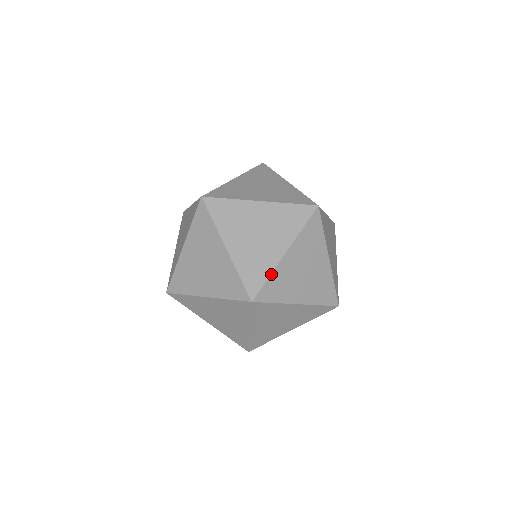
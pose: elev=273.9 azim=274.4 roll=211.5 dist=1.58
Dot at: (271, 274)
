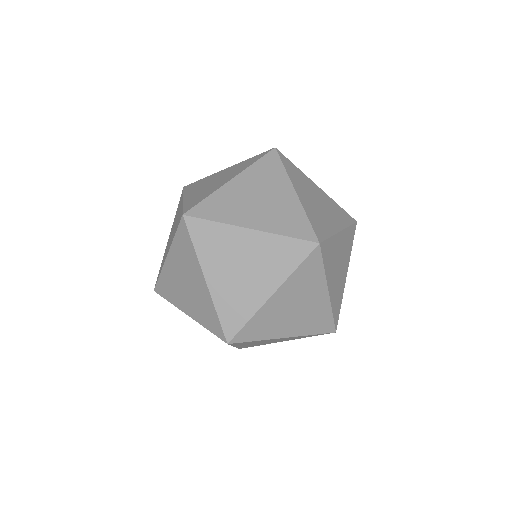
Dot at: (306, 214)
